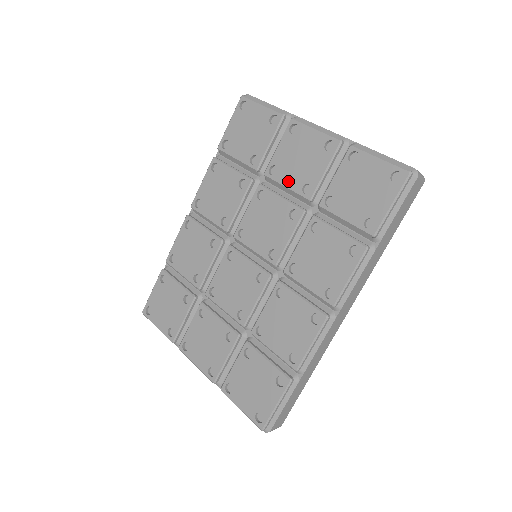
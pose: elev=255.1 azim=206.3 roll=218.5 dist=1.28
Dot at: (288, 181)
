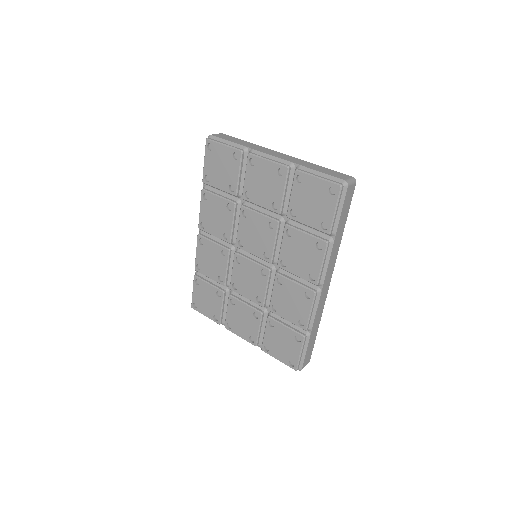
Dot at: (260, 202)
